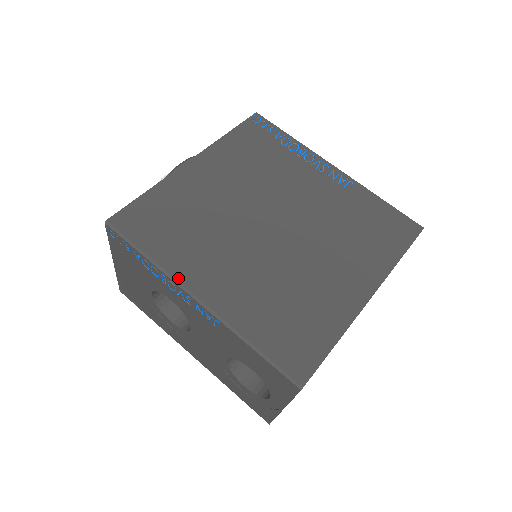
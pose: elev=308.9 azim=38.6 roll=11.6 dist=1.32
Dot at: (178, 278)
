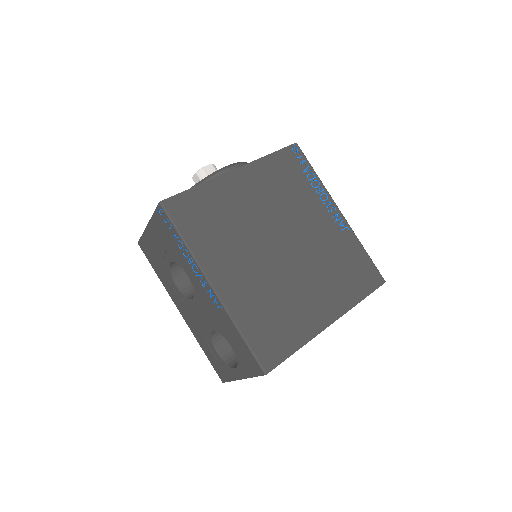
Dot at: (203, 266)
